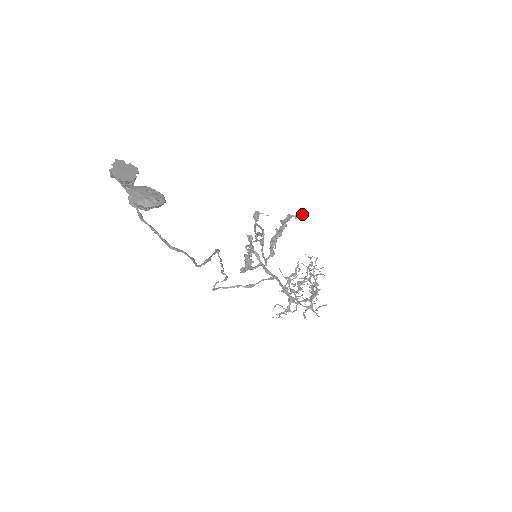
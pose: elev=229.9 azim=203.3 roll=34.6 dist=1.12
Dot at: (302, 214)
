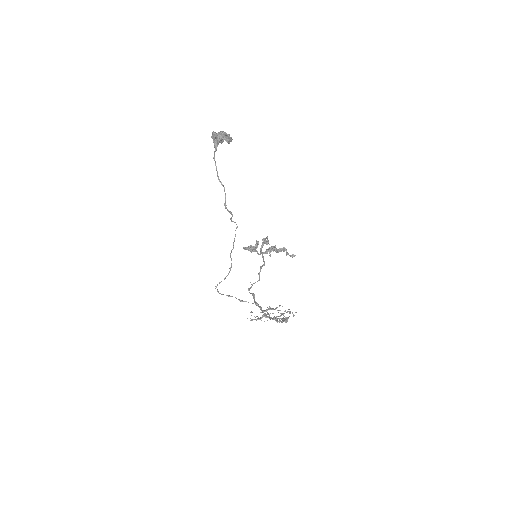
Dot at: (295, 255)
